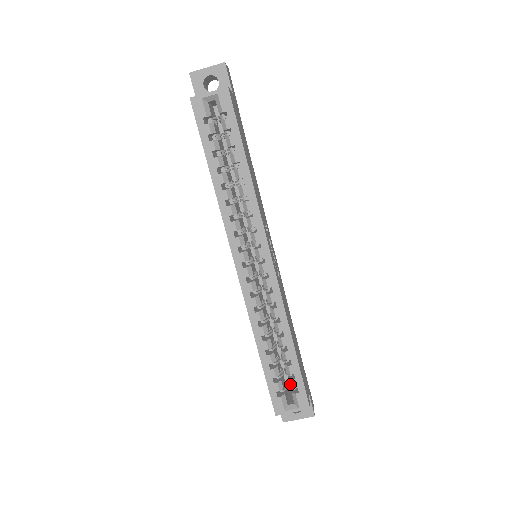
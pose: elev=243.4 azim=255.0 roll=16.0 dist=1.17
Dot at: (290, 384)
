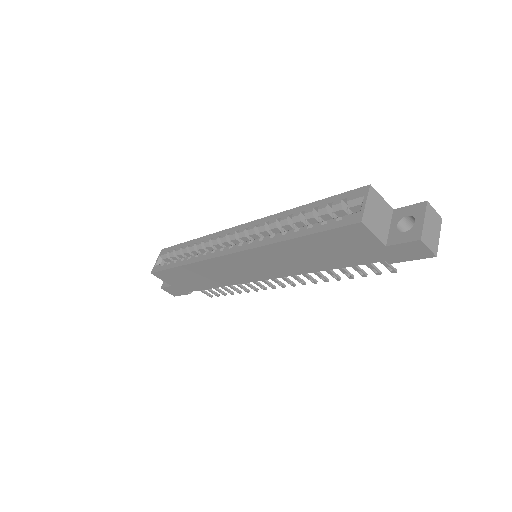
Dot at: (338, 209)
